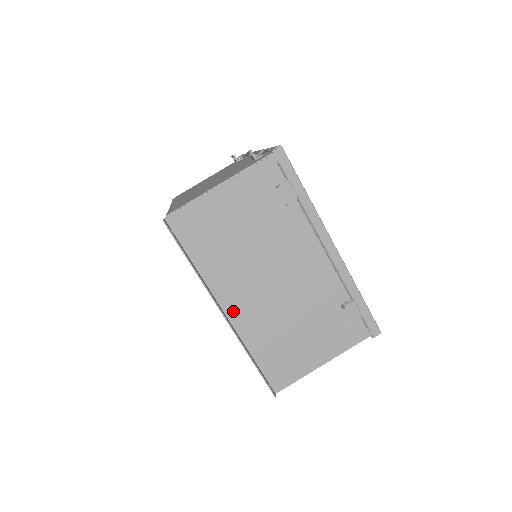
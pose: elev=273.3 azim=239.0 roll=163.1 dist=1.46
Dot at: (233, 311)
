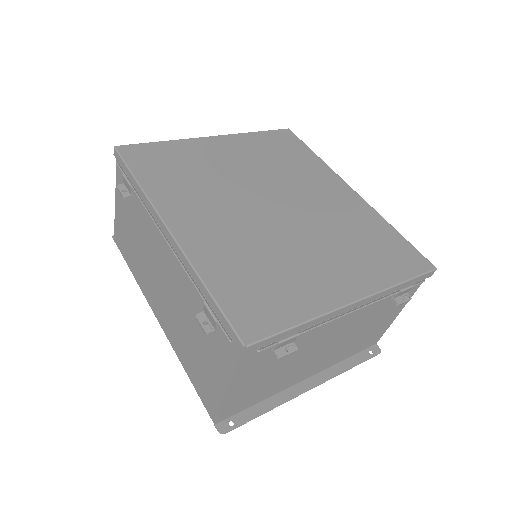
Dot at: (312, 373)
